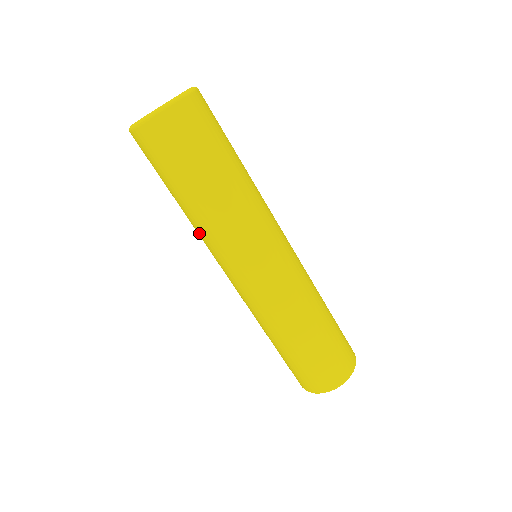
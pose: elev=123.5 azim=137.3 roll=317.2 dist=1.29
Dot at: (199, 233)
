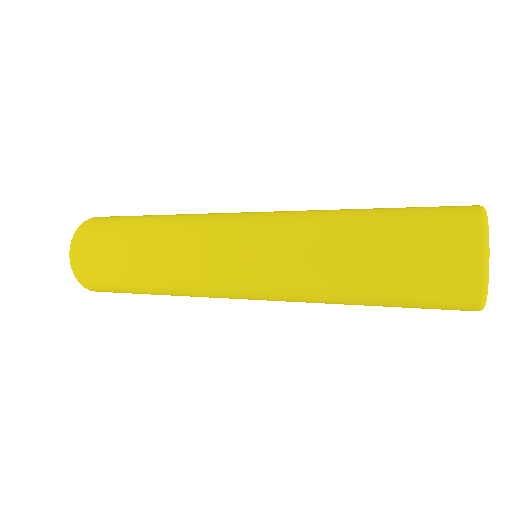
Dot at: (175, 265)
